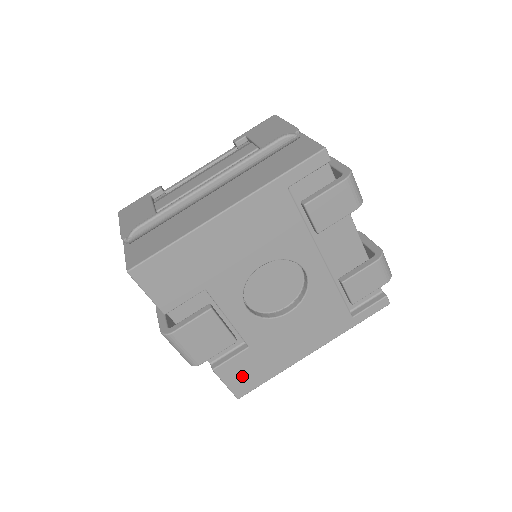
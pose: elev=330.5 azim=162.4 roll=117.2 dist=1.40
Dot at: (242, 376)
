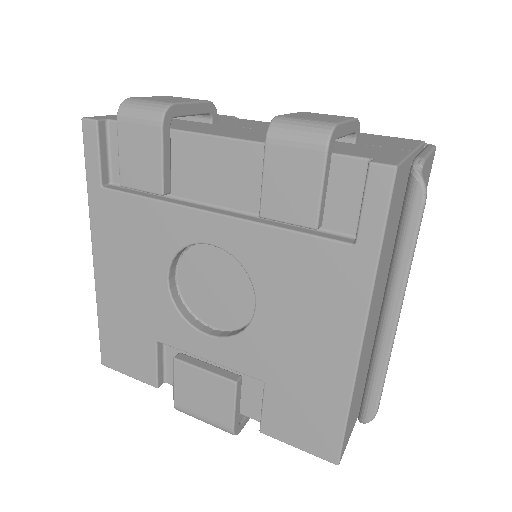
Dot at: (303, 427)
